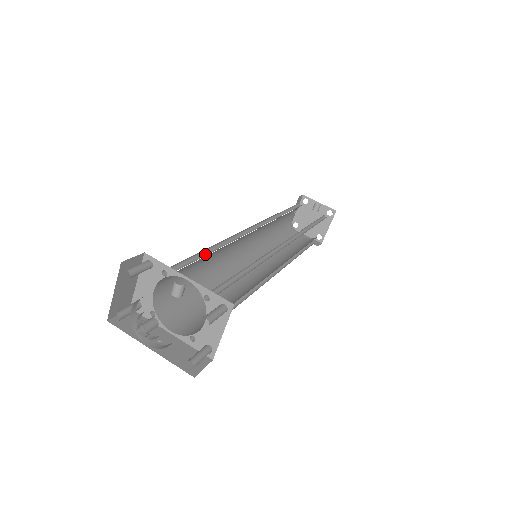
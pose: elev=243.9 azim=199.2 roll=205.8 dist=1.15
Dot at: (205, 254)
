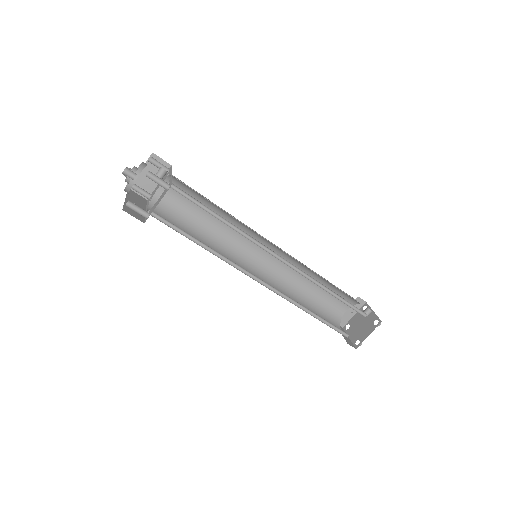
Dot at: (210, 205)
